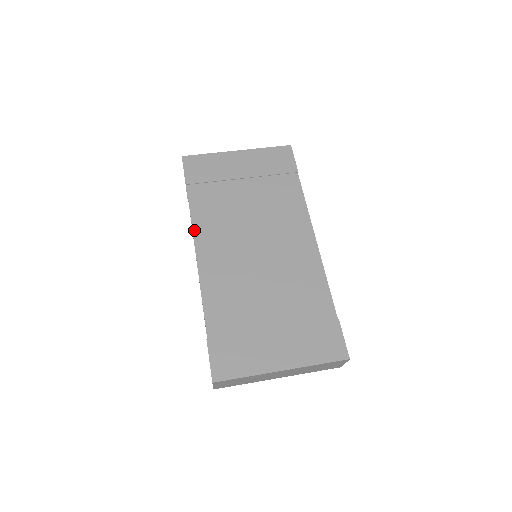
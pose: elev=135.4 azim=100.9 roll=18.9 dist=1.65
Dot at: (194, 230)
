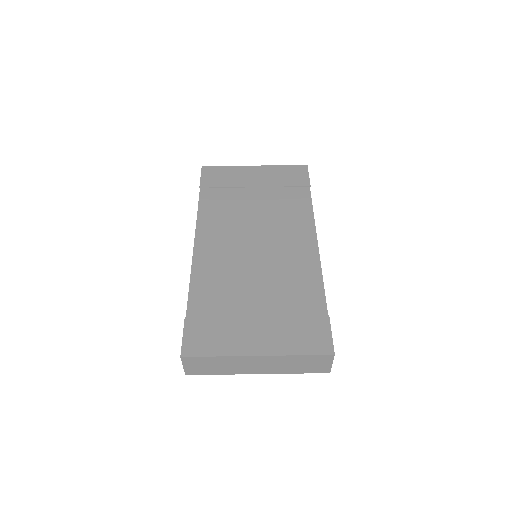
Dot at: (198, 223)
